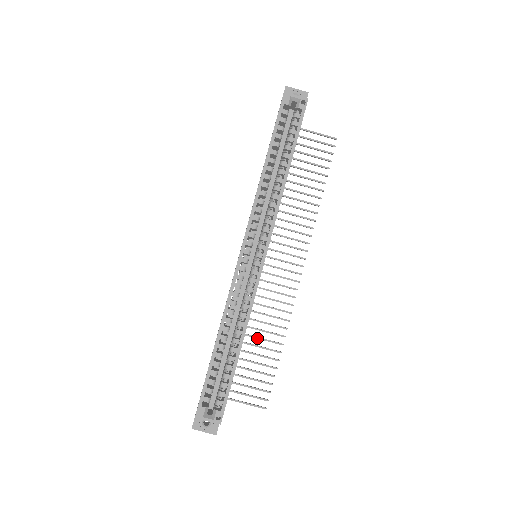
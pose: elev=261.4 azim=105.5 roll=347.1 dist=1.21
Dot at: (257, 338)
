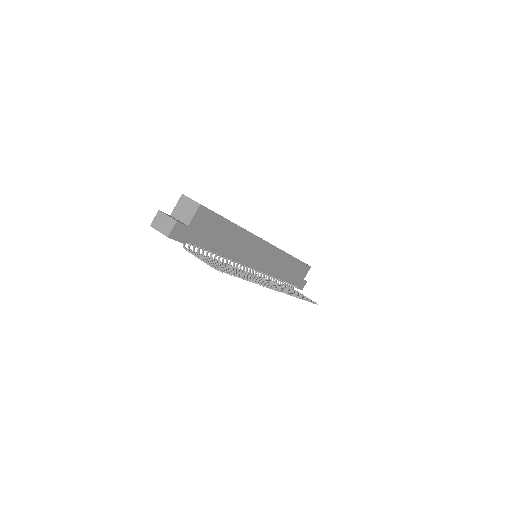
Dot at: (231, 268)
